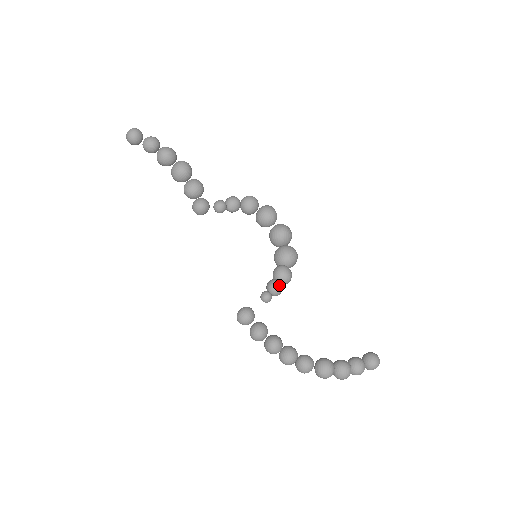
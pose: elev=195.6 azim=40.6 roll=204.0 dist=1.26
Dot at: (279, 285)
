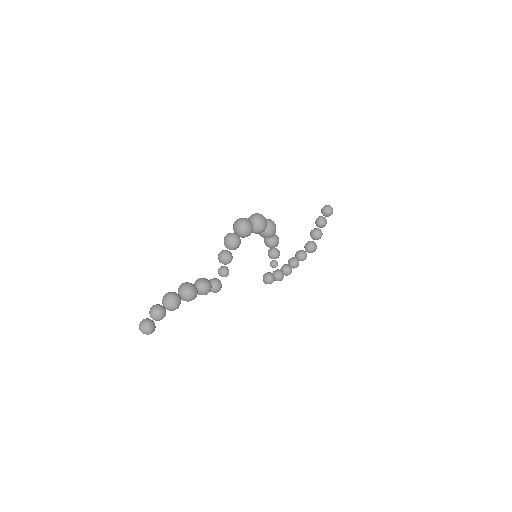
Dot at: occluded
